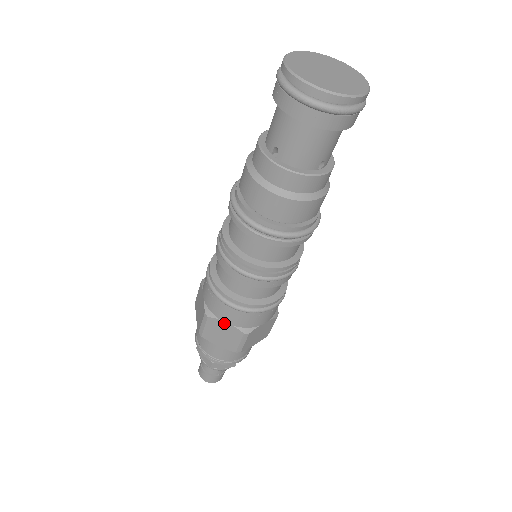
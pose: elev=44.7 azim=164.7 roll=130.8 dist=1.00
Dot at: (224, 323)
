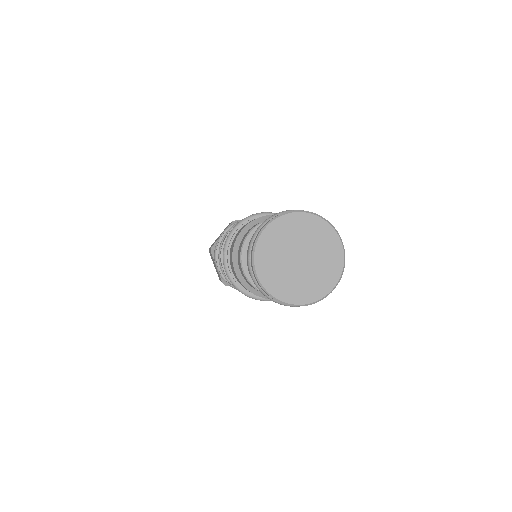
Dot at: occluded
